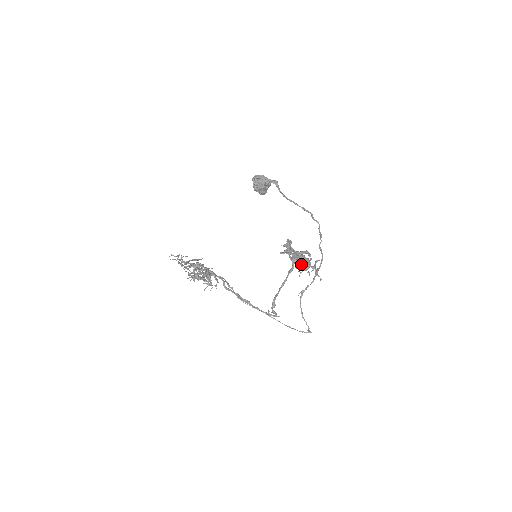
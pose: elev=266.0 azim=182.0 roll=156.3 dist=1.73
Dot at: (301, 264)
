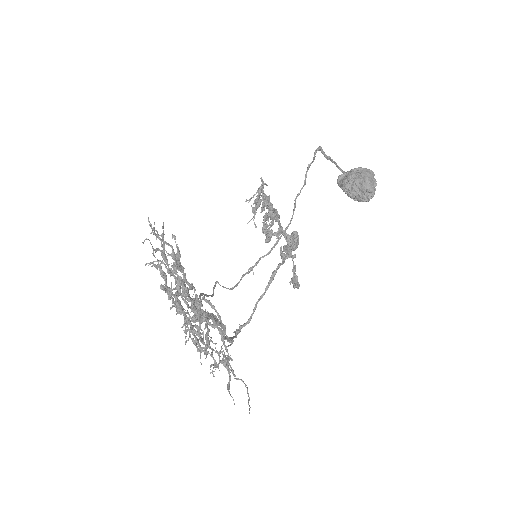
Dot at: occluded
